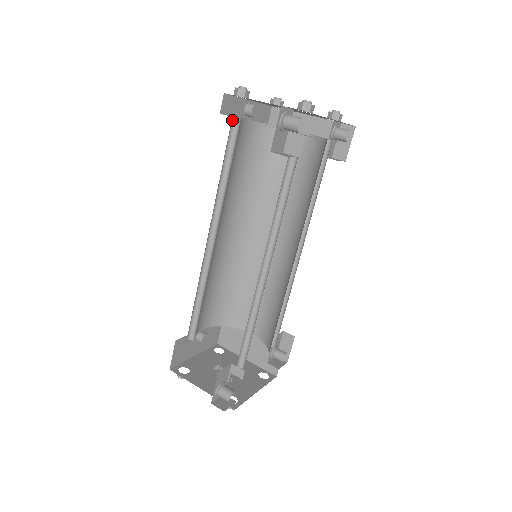
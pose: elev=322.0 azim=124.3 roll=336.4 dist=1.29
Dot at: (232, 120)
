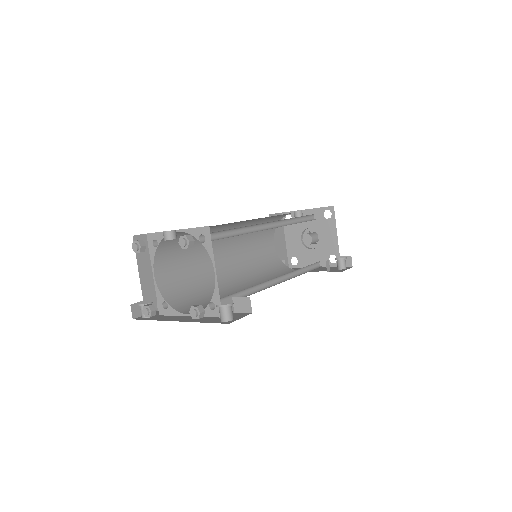
Dot at: (157, 239)
